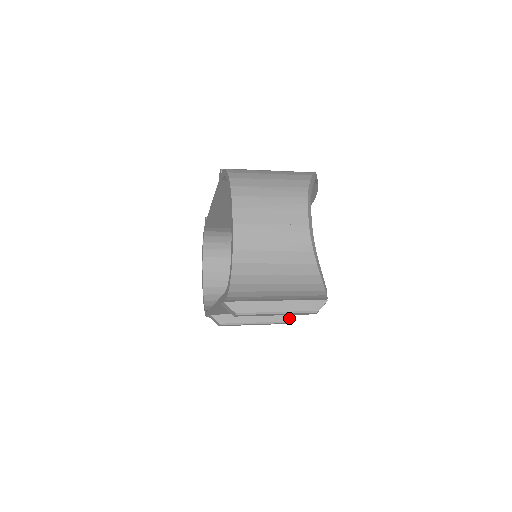
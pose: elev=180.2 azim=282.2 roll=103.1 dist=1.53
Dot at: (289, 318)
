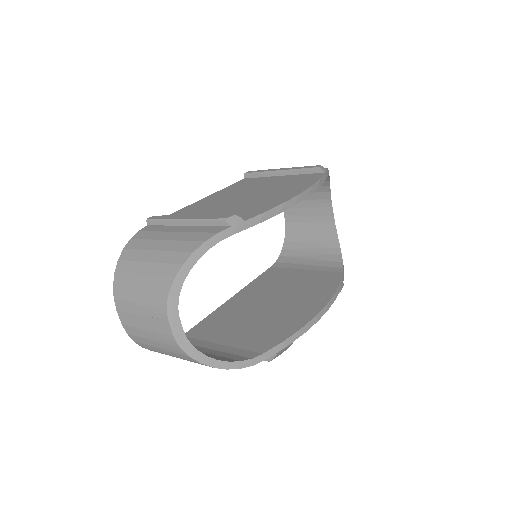
Dot at: occluded
